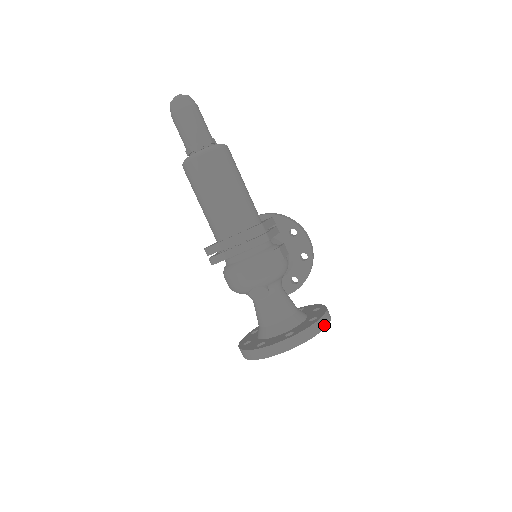
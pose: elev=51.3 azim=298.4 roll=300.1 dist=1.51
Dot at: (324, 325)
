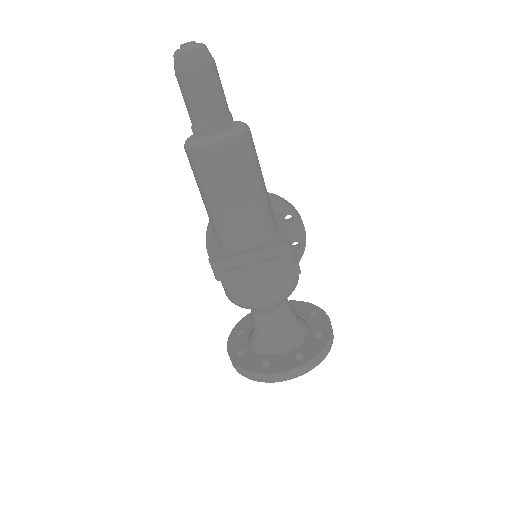
Dot at: (332, 342)
